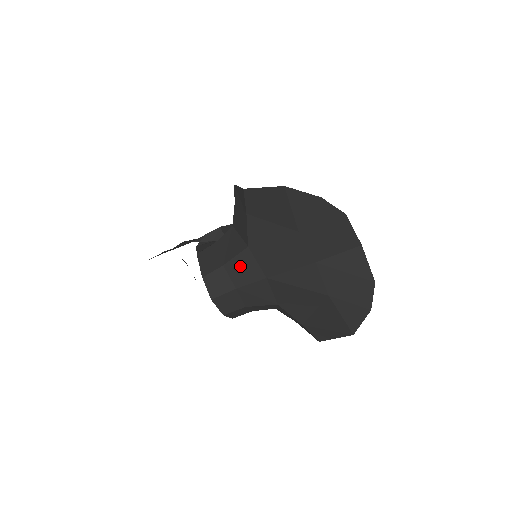
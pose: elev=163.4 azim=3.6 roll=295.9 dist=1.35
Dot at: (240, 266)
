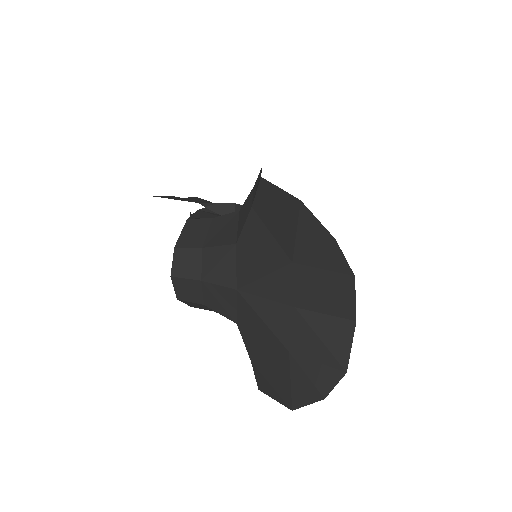
Dot at: (218, 259)
